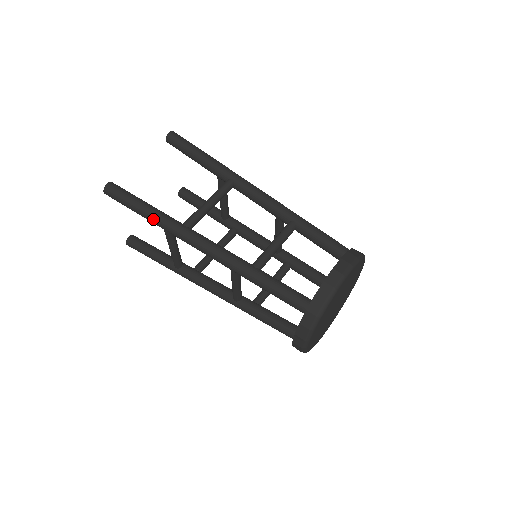
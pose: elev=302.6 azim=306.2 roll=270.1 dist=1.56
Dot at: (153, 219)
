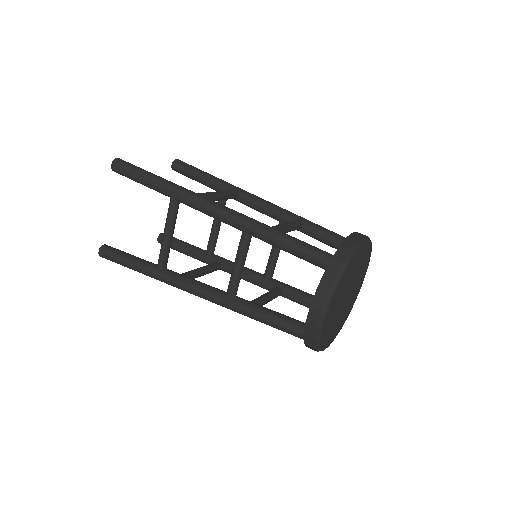
Dot at: (164, 184)
